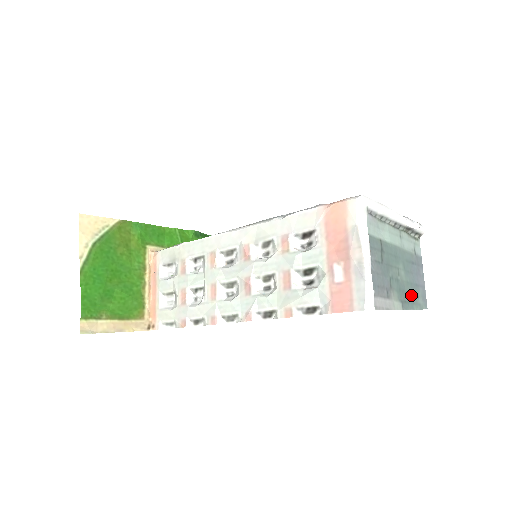
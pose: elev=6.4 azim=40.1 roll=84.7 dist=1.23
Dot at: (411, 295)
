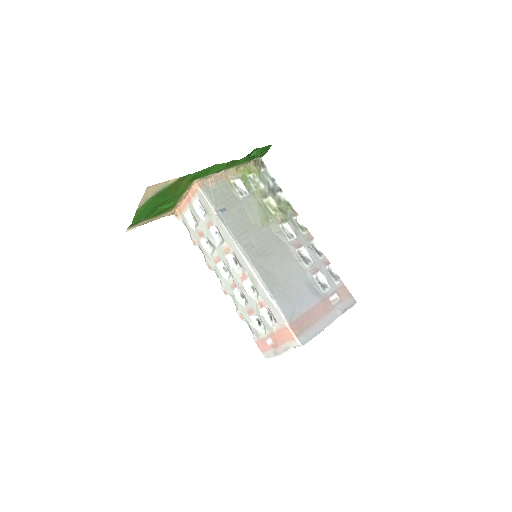
Dot at: occluded
